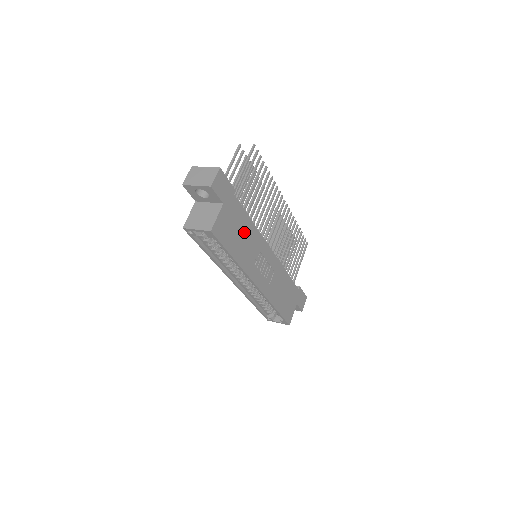
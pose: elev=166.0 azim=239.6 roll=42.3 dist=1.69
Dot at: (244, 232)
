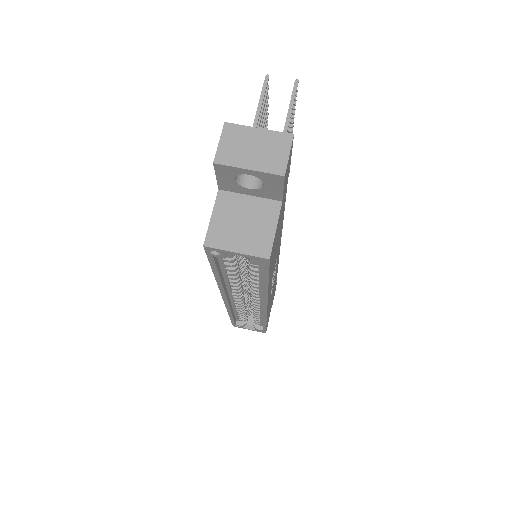
Dot at: (278, 237)
